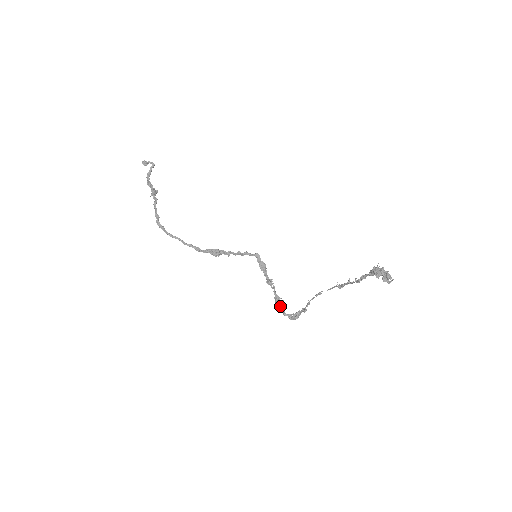
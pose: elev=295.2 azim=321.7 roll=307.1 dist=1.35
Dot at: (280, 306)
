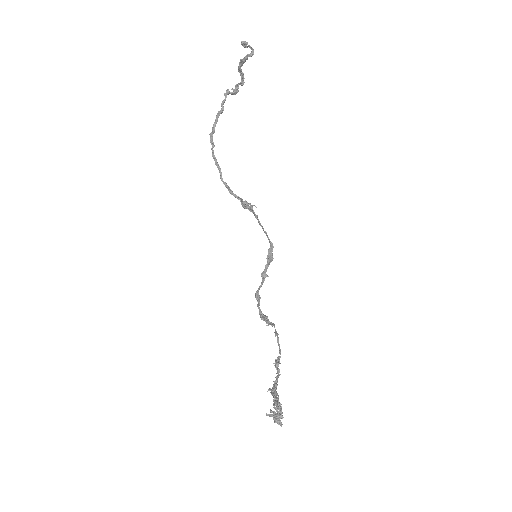
Dot at: occluded
